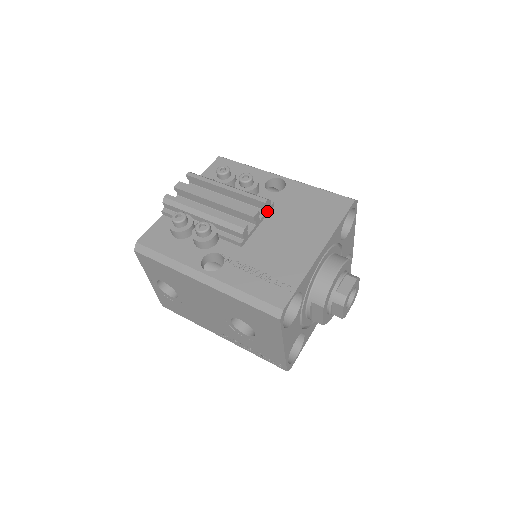
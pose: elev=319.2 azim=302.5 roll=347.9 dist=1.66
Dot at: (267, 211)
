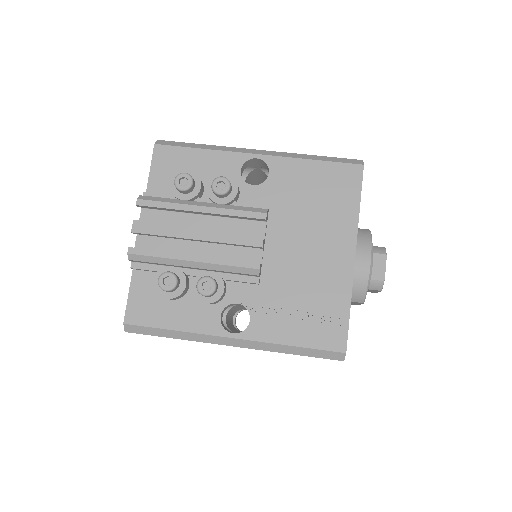
Dot at: (266, 221)
